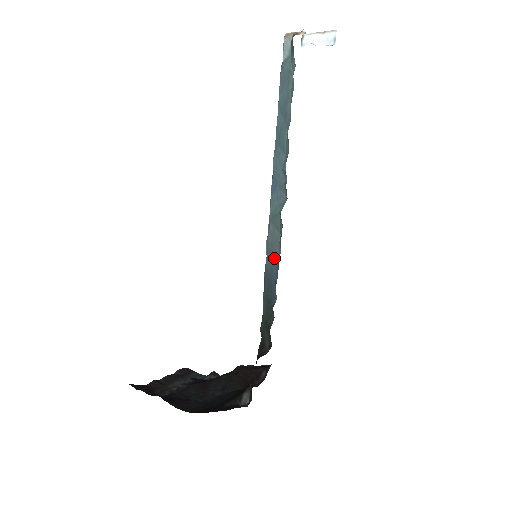
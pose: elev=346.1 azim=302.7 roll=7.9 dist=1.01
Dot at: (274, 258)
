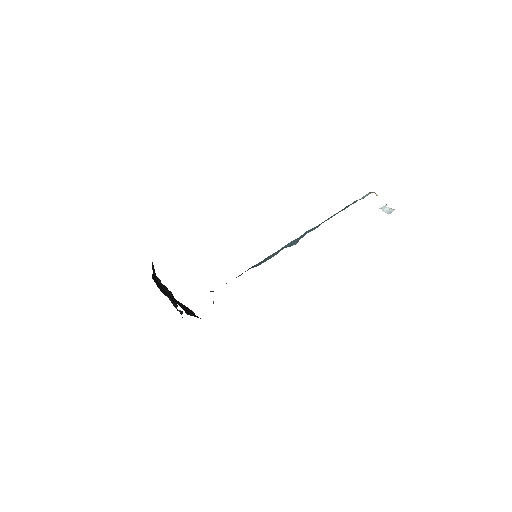
Dot at: (261, 263)
